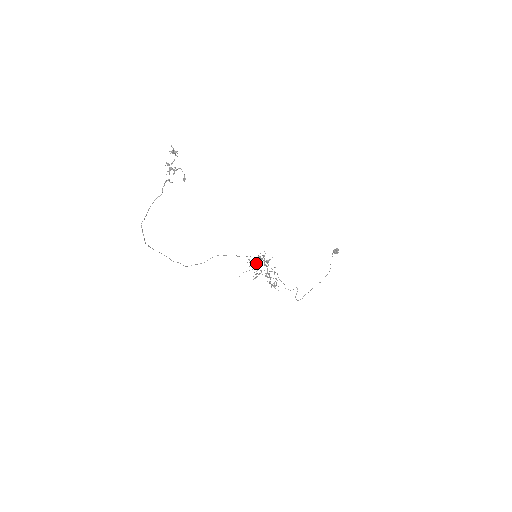
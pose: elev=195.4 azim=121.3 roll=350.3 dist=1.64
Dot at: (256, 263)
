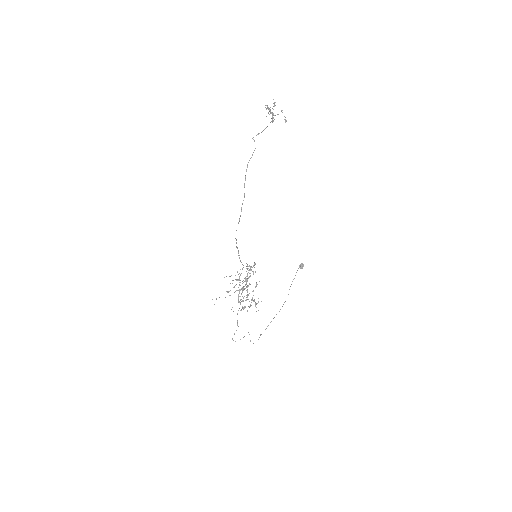
Dot at: (254, 265)
